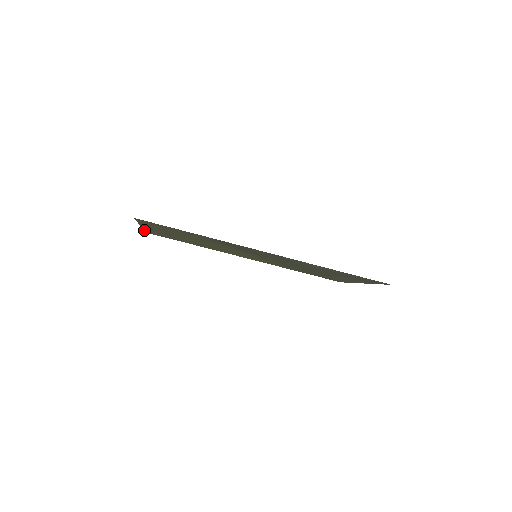
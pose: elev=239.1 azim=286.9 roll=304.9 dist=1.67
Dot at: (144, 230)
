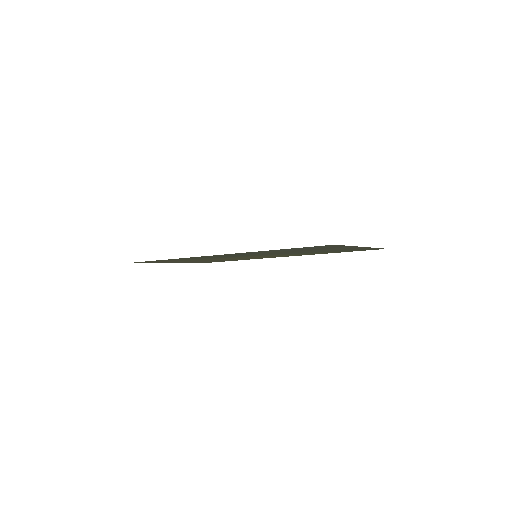
Dot at: occluded
